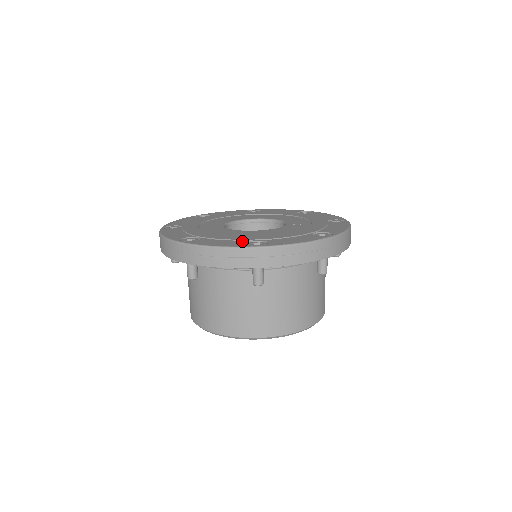
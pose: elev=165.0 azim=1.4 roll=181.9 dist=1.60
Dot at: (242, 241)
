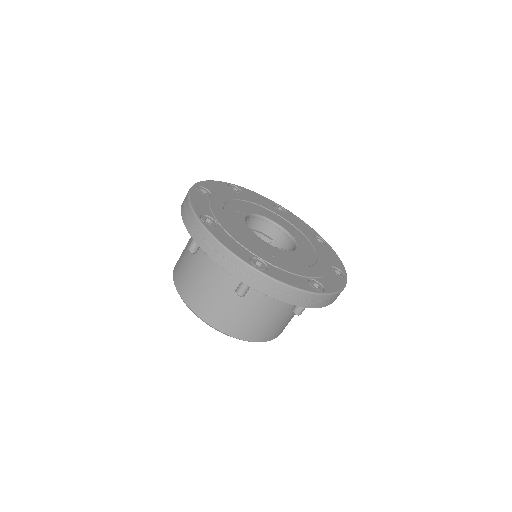
Dot at: (303, 278)
